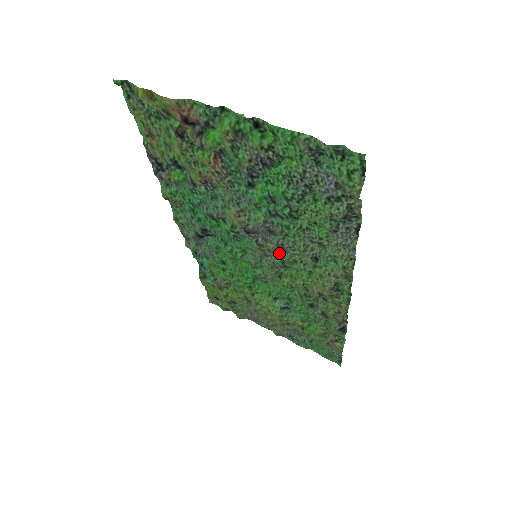
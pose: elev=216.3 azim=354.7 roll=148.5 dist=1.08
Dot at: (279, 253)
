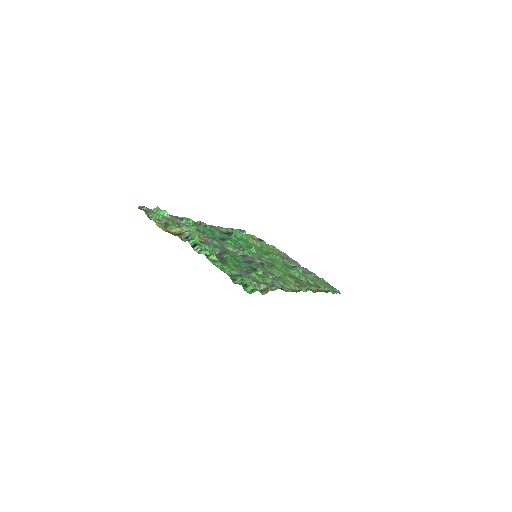
Dot at: occluded
